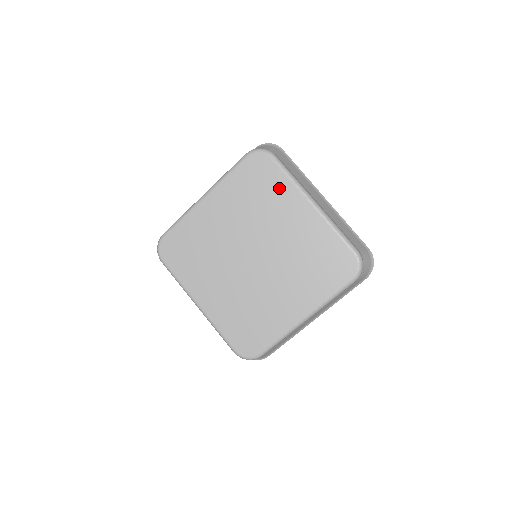
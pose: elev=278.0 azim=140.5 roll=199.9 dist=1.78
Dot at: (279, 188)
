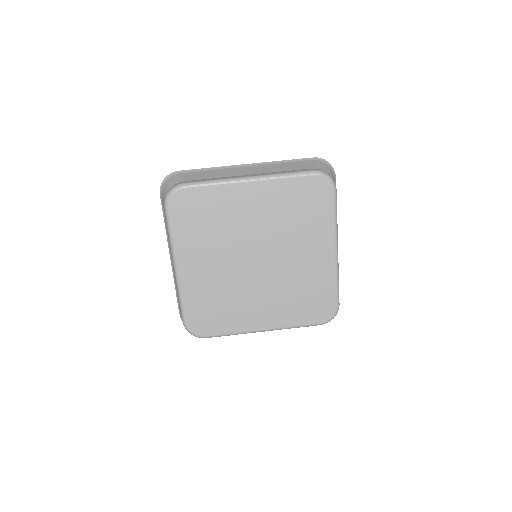
Dot at: (215, 200)
